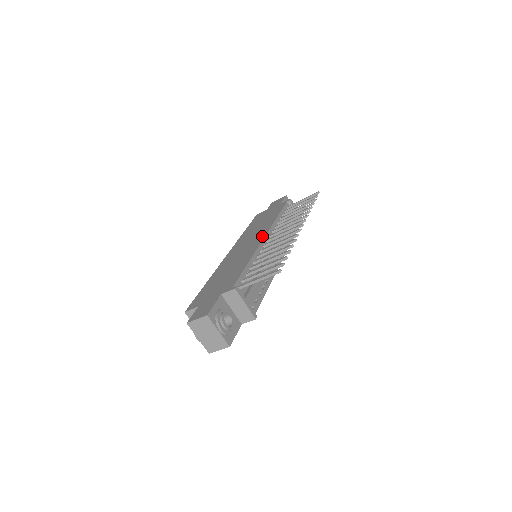
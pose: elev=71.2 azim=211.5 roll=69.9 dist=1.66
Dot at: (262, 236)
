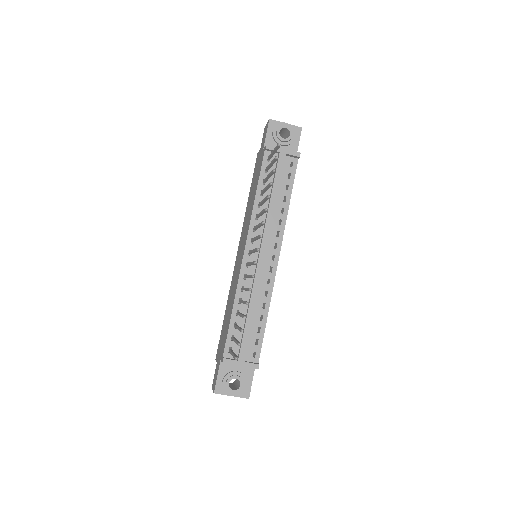
Dot at: (244, 247)
